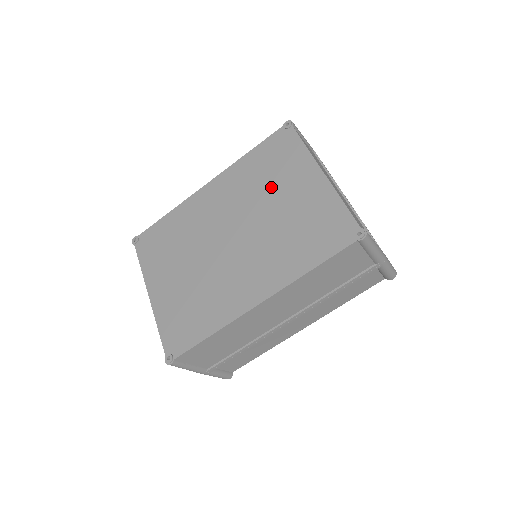
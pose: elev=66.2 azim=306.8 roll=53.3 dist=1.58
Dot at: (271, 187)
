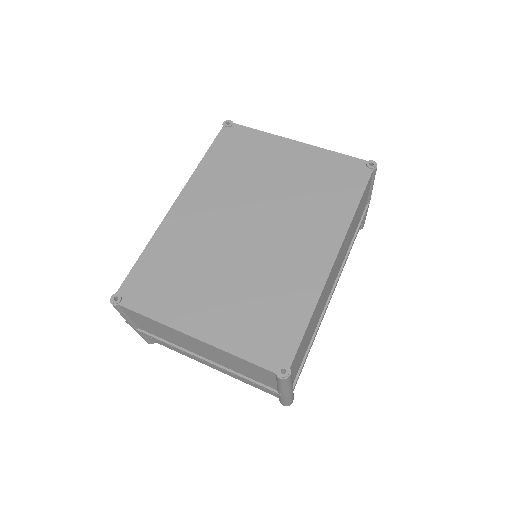
Dot at: (257, 172)
